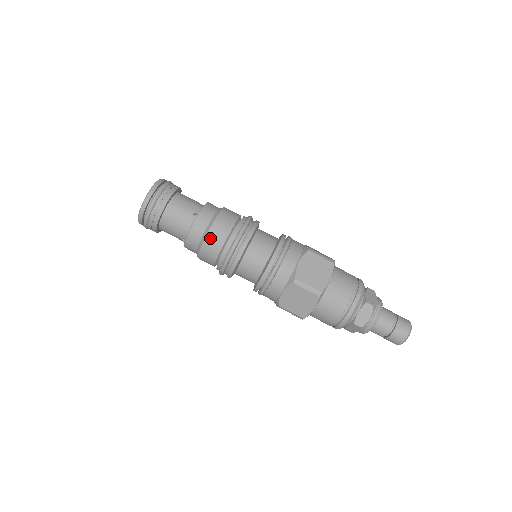
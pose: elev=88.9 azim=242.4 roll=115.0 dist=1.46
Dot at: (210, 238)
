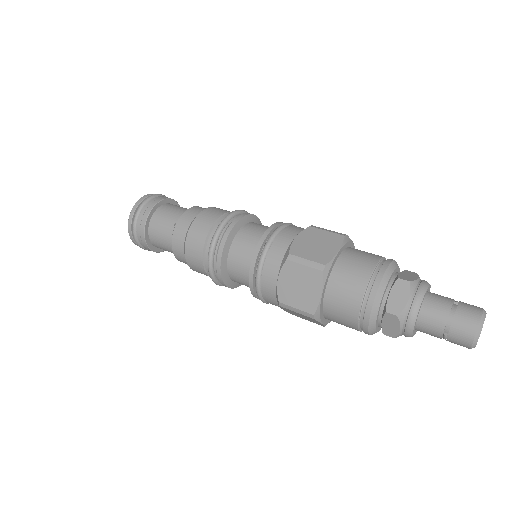
Dot at: (213, 208)
